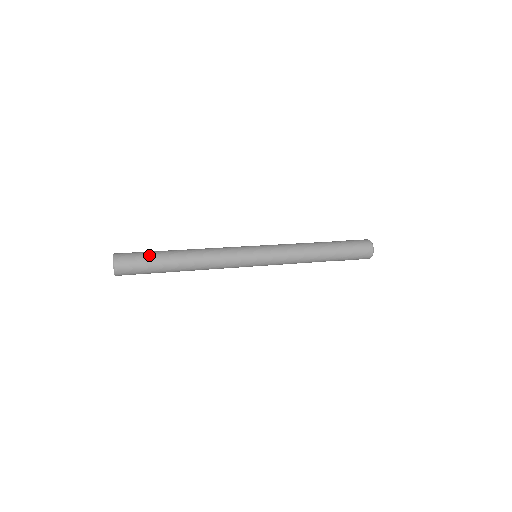
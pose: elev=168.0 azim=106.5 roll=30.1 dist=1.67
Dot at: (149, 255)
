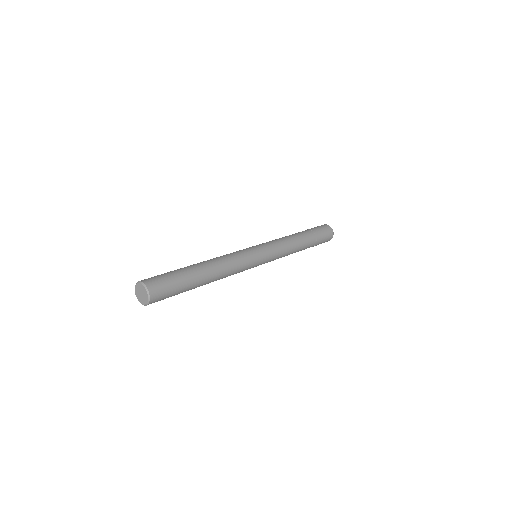
Dot at: (174, 273)
